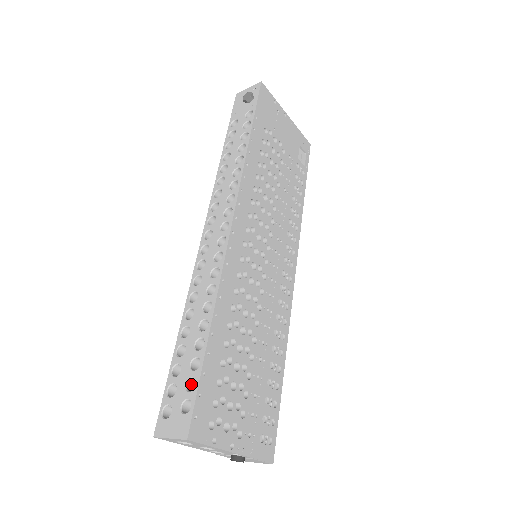
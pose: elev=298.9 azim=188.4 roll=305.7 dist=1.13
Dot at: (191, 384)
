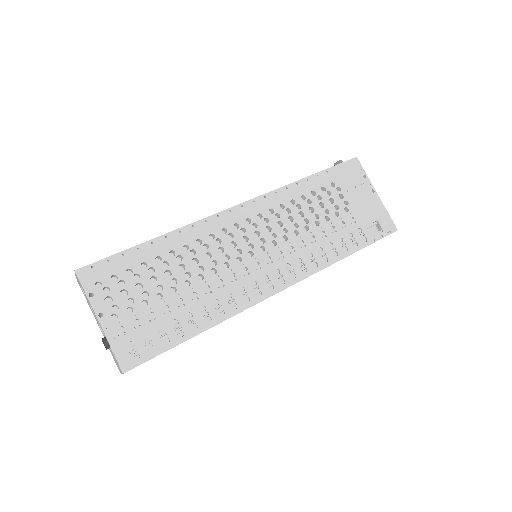
Dot at: occluded
